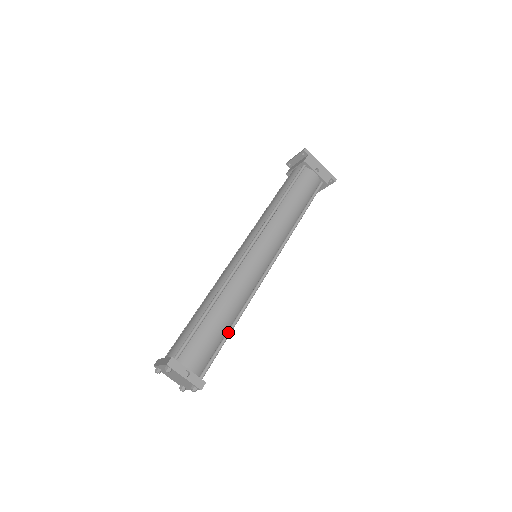
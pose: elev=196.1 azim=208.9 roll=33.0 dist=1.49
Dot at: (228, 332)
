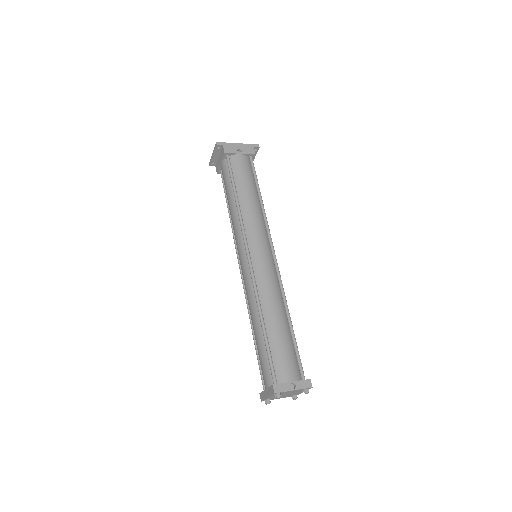
Dot at: (291, 330)
